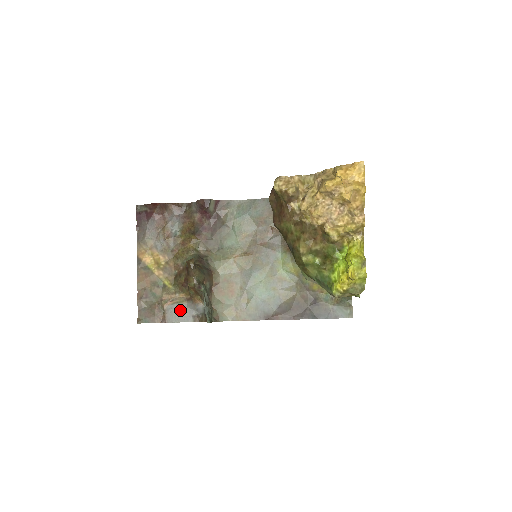
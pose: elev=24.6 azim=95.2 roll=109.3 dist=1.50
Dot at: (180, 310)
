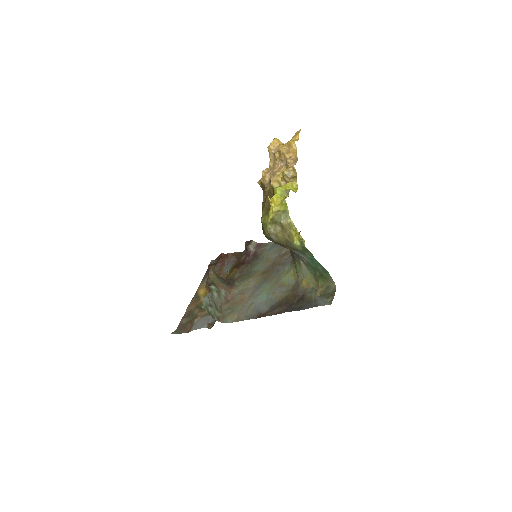
Dot at: (202, 321)
